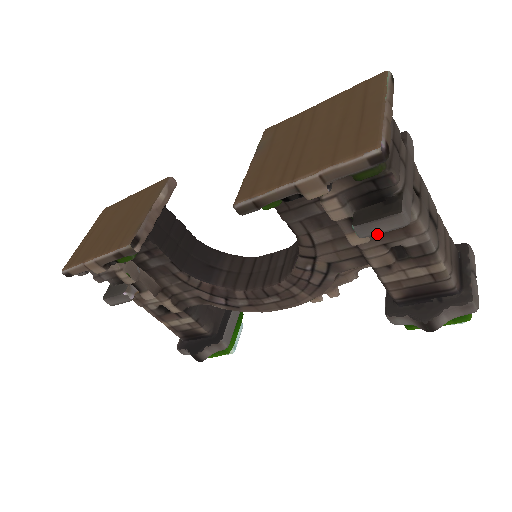
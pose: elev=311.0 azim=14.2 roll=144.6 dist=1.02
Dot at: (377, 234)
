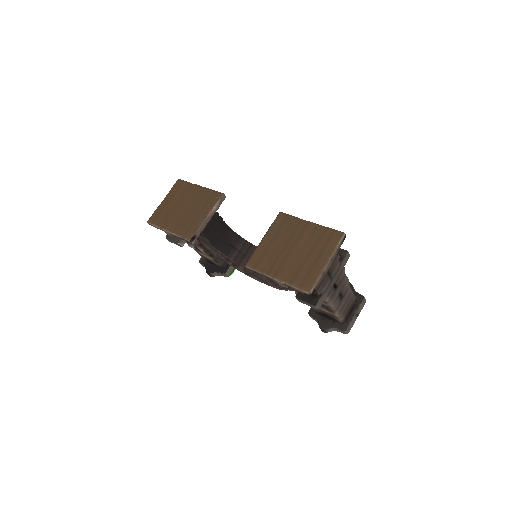
Dot at: occluded
